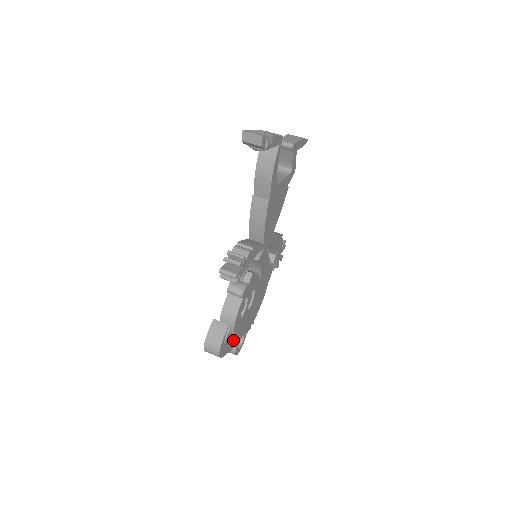
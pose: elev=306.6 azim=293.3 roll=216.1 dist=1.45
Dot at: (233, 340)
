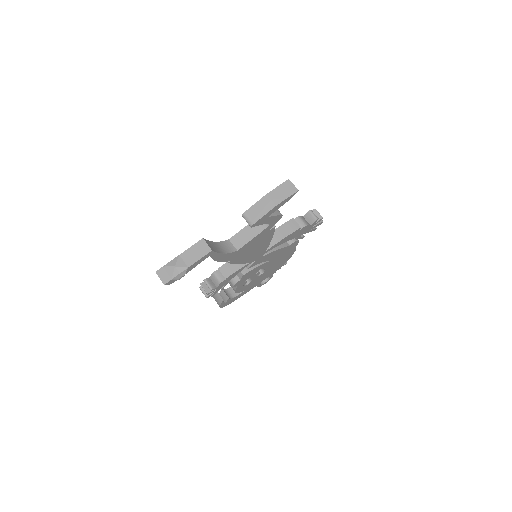
Dot at: (244, 291)
